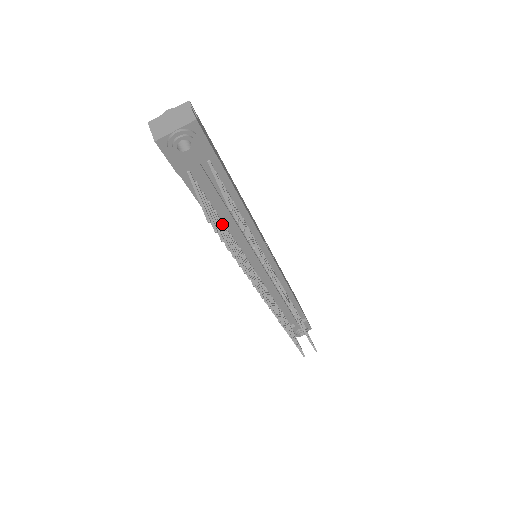
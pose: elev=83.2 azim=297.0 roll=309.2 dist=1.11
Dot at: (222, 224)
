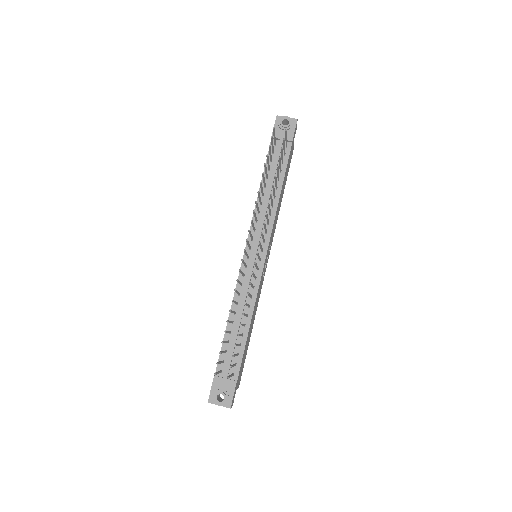
Dot at: (265, 184)
